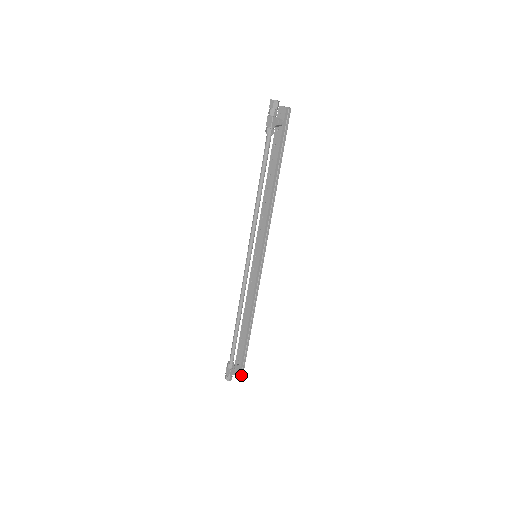
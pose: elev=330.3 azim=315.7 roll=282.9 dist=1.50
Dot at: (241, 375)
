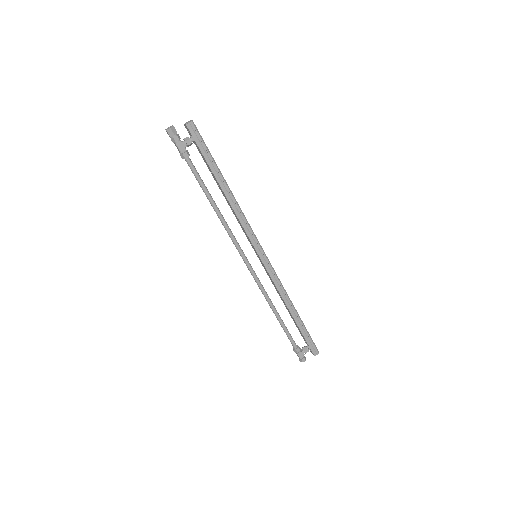
Dot at: (316, 353)
